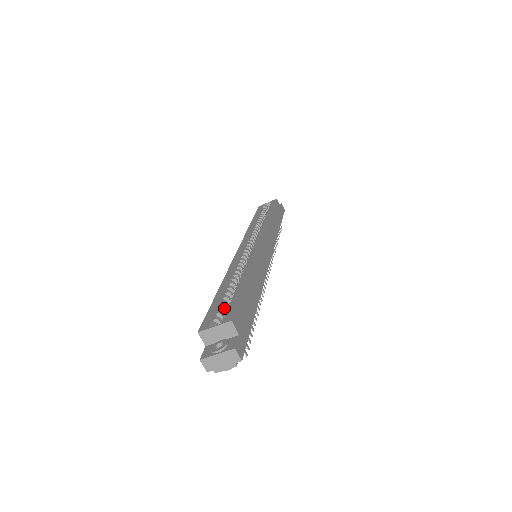
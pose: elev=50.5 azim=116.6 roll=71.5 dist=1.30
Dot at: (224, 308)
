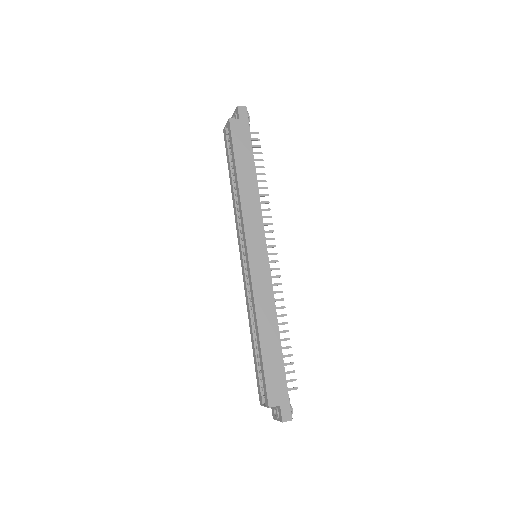
Dot at: occluded
